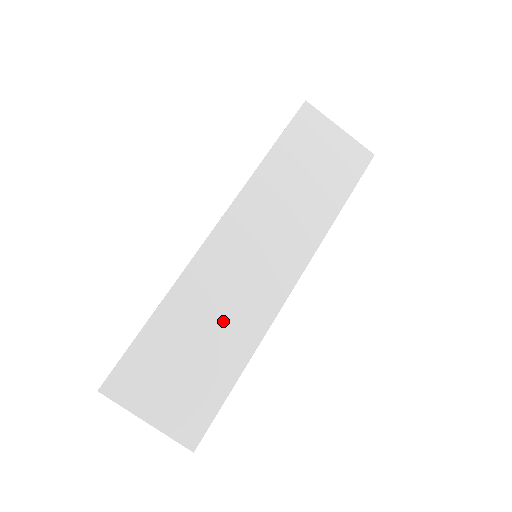
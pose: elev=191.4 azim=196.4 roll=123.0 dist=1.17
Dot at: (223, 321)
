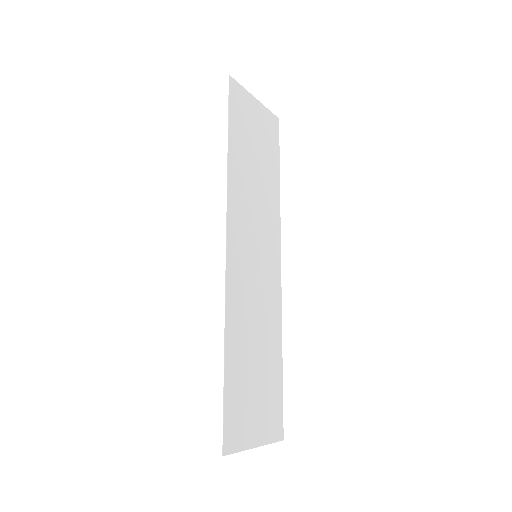
Dot at: (261, 328)
